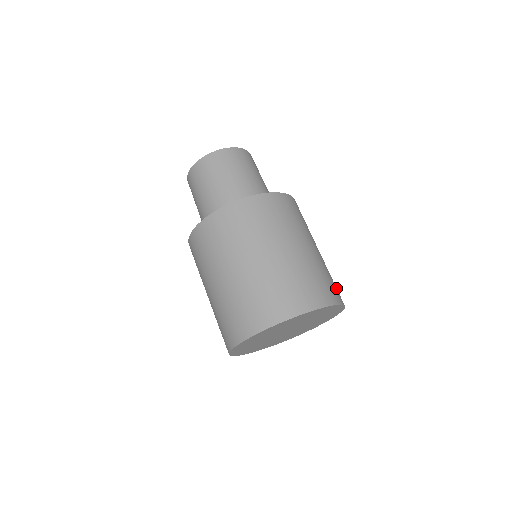
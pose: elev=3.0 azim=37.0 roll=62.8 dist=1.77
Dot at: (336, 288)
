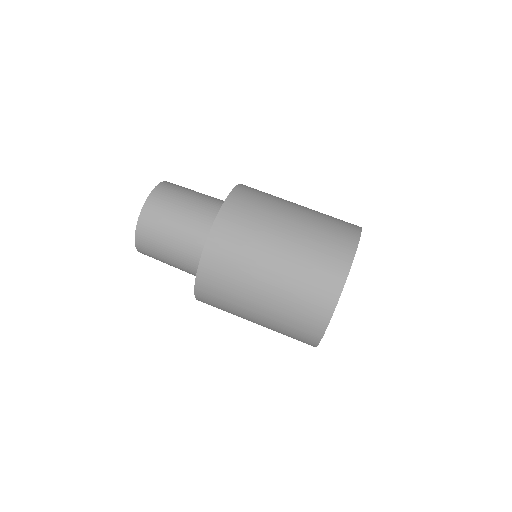
Dot at: (340, 230)
